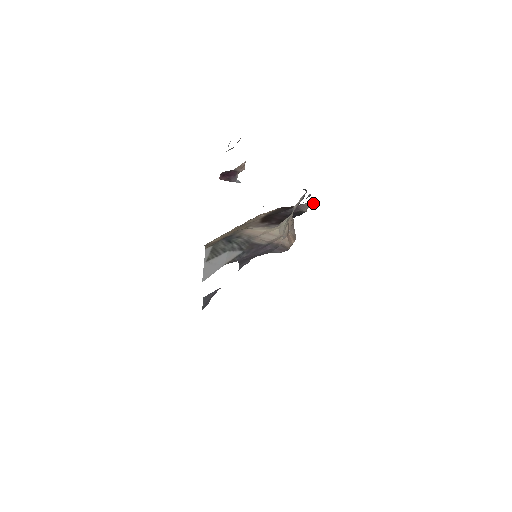
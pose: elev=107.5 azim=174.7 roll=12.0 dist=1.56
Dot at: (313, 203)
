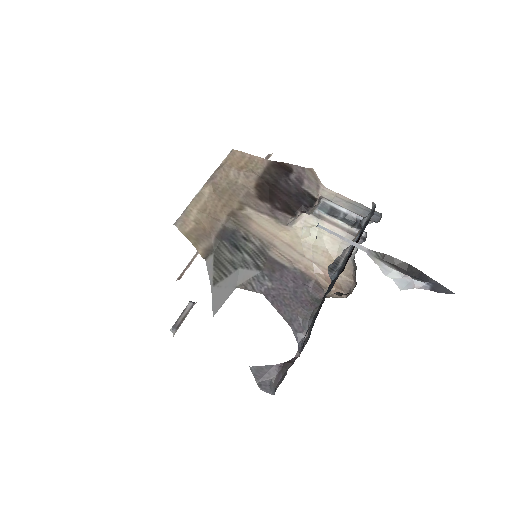
Dot at: (313, 170)
